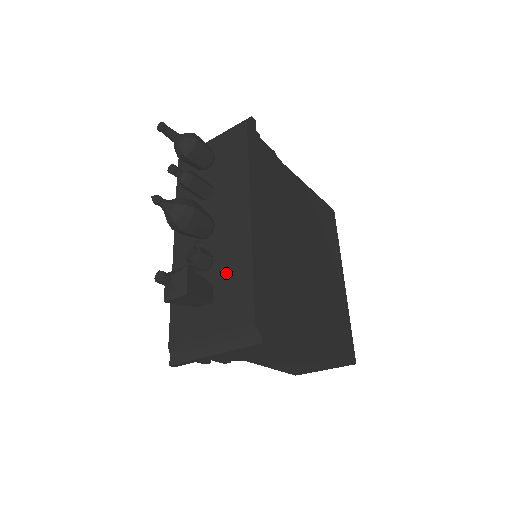
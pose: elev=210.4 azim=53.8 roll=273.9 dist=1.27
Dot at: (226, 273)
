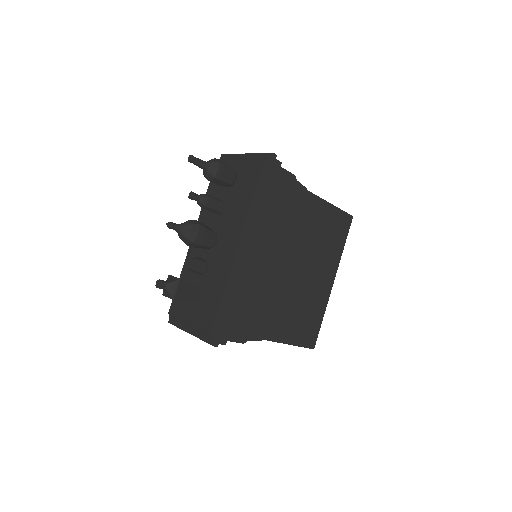
Dot at: (210, 285)
